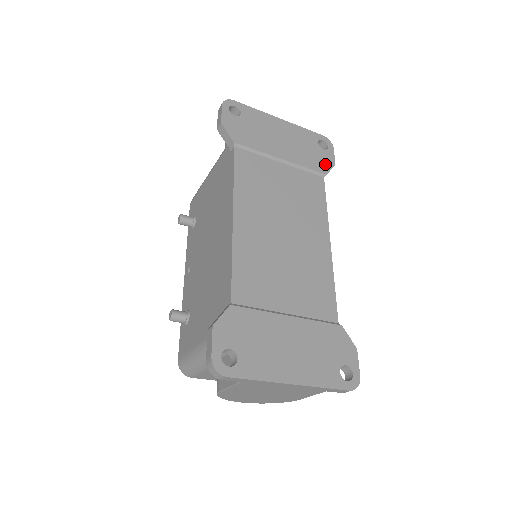
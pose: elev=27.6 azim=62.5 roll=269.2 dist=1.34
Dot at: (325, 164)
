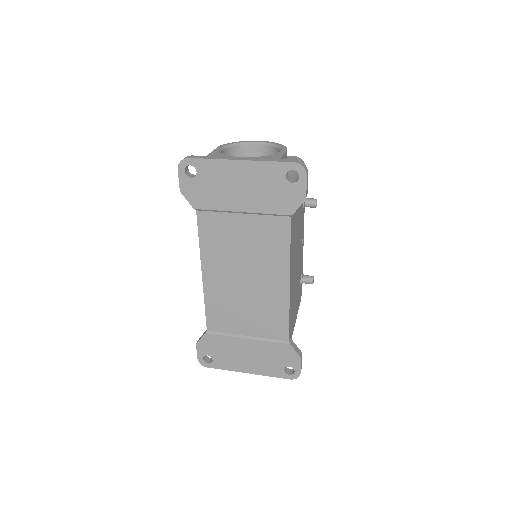
Dot at: (292, 202)
